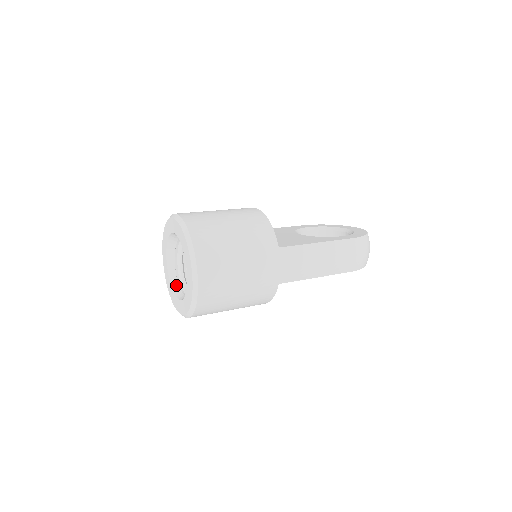
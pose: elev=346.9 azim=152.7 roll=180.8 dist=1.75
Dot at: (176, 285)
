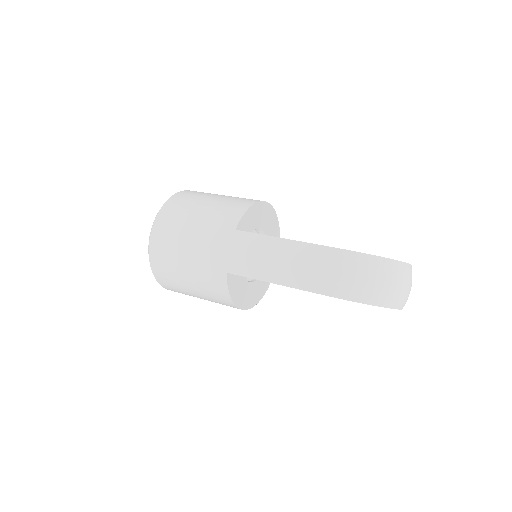
Dot at: occluded
